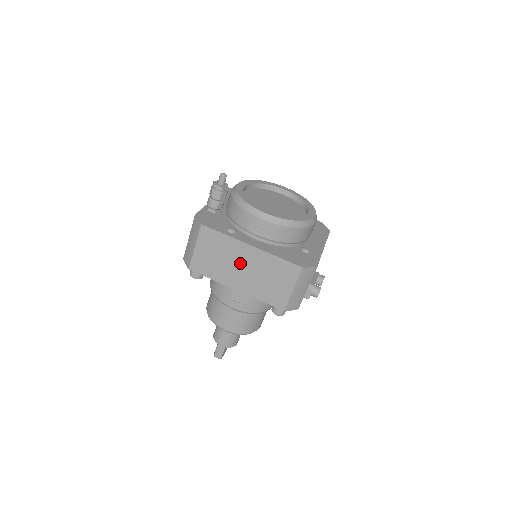
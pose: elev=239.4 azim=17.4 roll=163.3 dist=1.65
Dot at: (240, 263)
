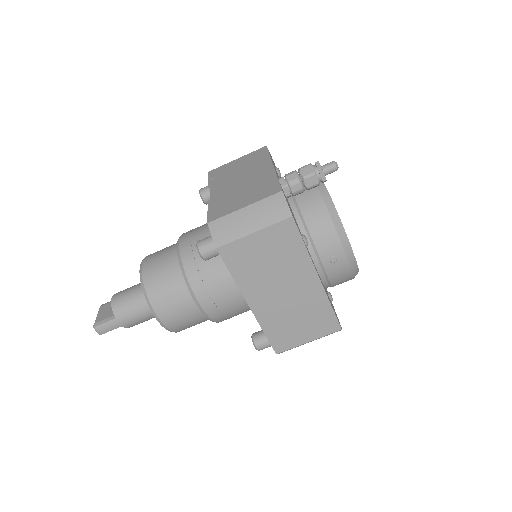
Dot at: (287, 285)
